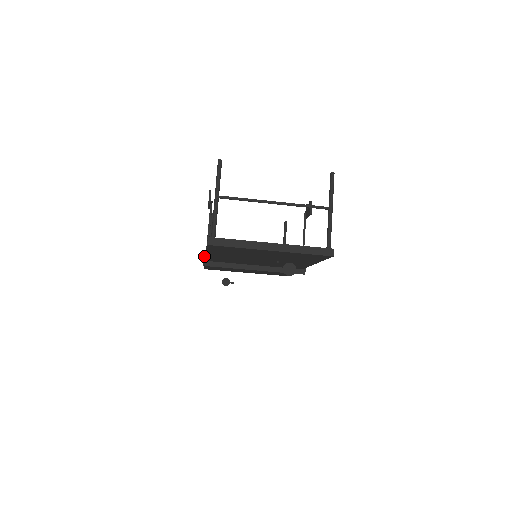
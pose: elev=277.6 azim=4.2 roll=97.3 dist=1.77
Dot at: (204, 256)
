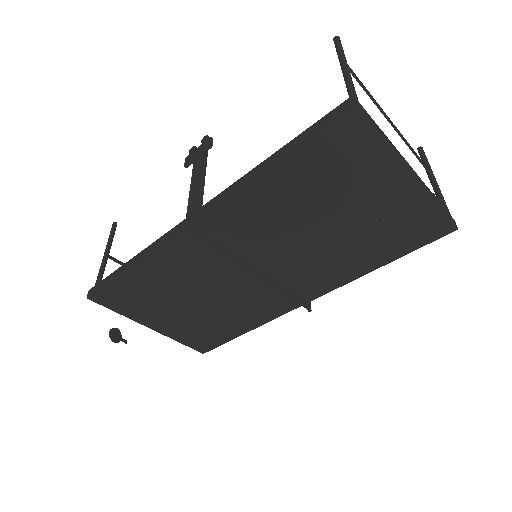
Dot at: (191, 215)
